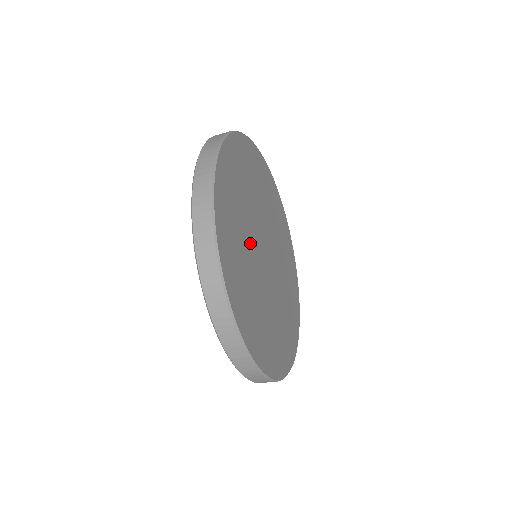
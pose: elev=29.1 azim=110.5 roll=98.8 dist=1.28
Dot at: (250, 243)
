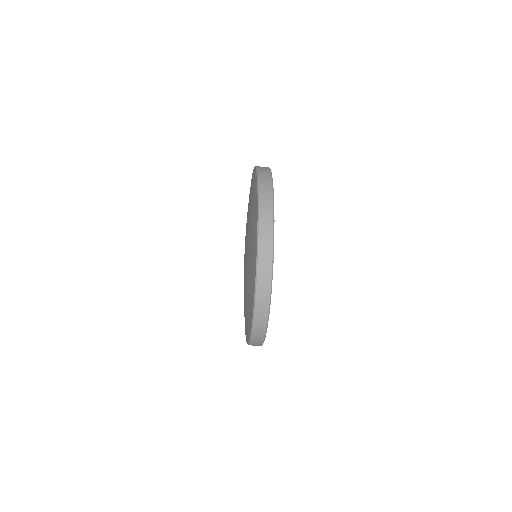
Dot at: occluded
